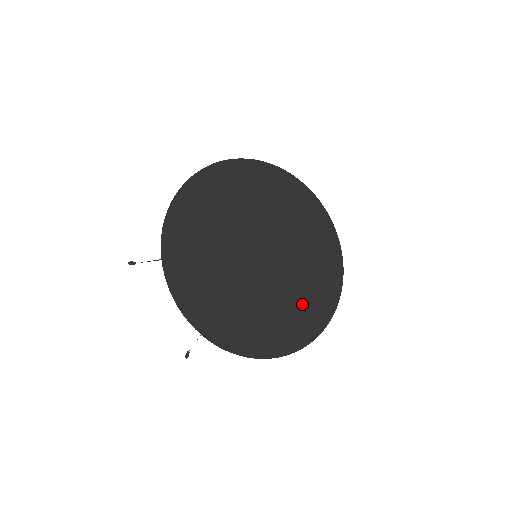
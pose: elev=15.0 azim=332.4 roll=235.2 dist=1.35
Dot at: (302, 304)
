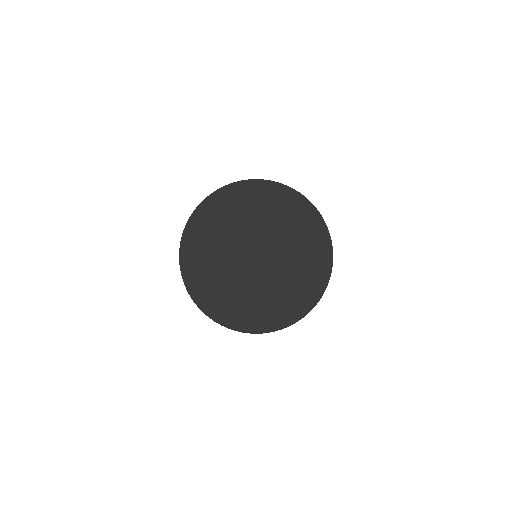
Dot at: (296, 288)
